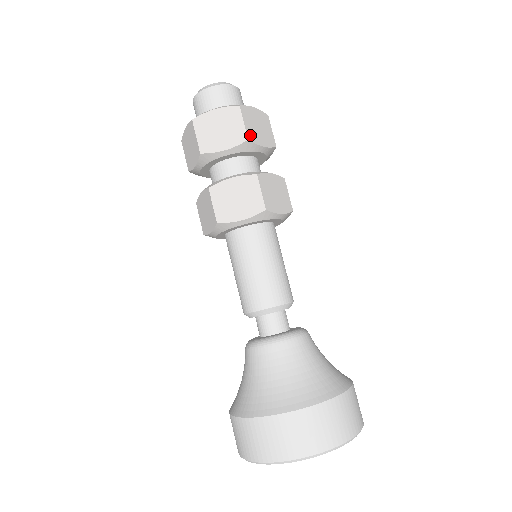
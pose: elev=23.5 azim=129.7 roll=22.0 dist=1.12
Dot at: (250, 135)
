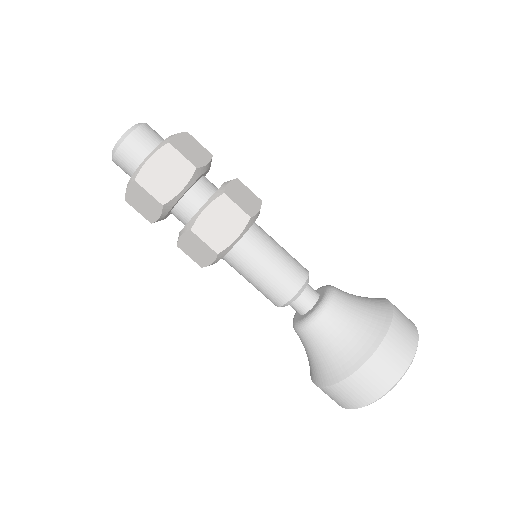
Dot at: (194, 163)
